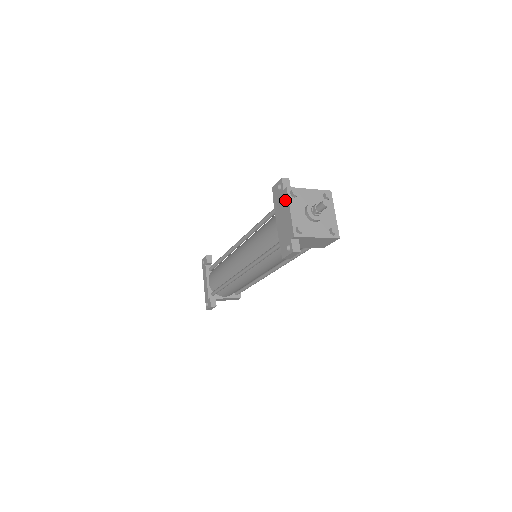
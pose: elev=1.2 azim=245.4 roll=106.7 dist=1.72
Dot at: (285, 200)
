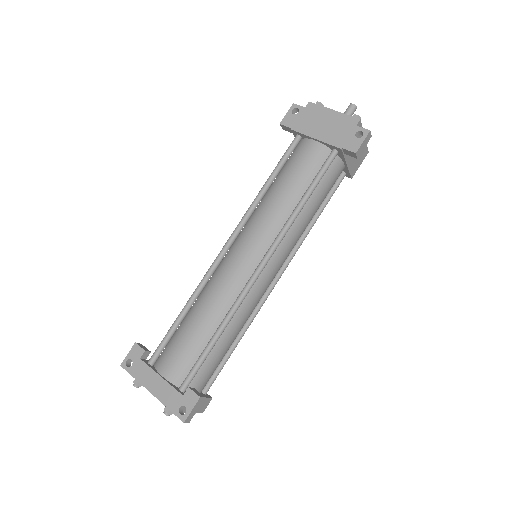
Dot at: (316, 110)
